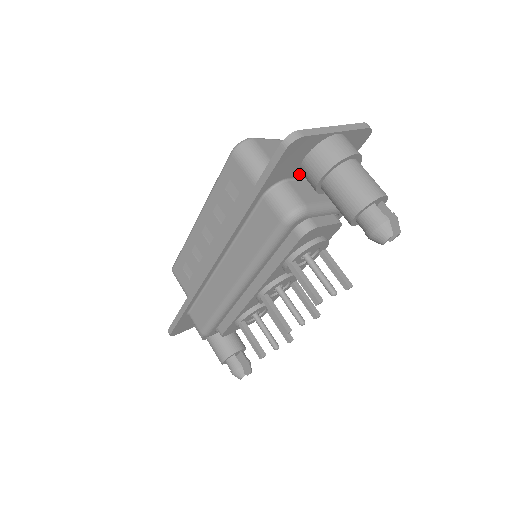
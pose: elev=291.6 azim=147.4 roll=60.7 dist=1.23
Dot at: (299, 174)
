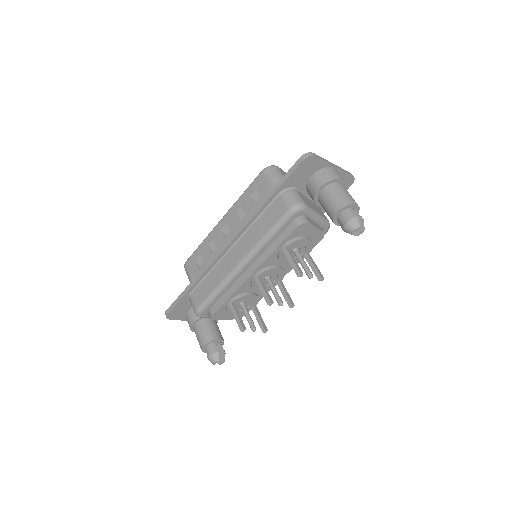
Dot at: (304, 190)
